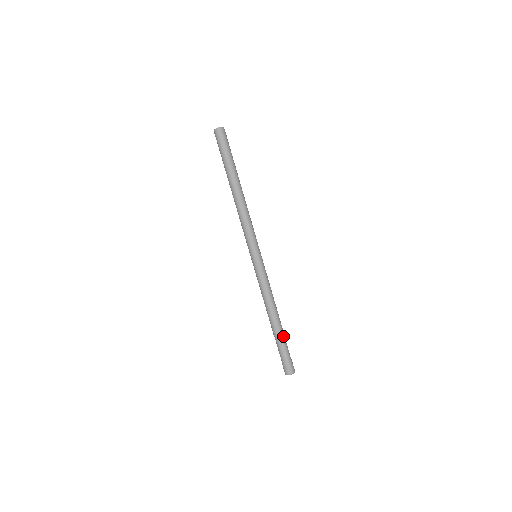
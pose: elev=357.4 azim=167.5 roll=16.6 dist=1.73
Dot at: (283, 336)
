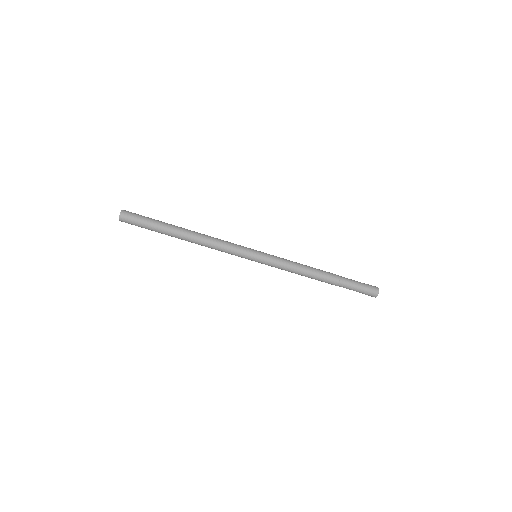
Dot at: (340, 282)
